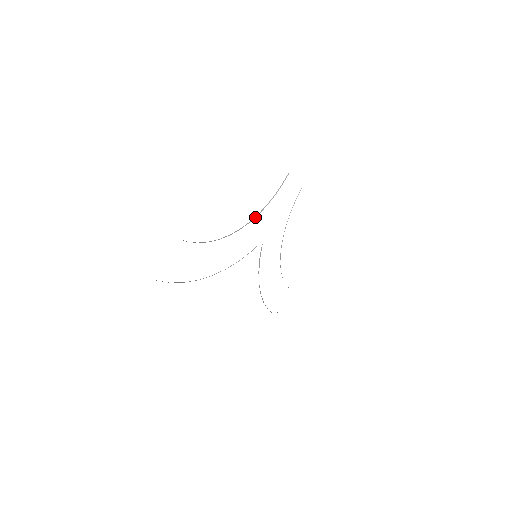
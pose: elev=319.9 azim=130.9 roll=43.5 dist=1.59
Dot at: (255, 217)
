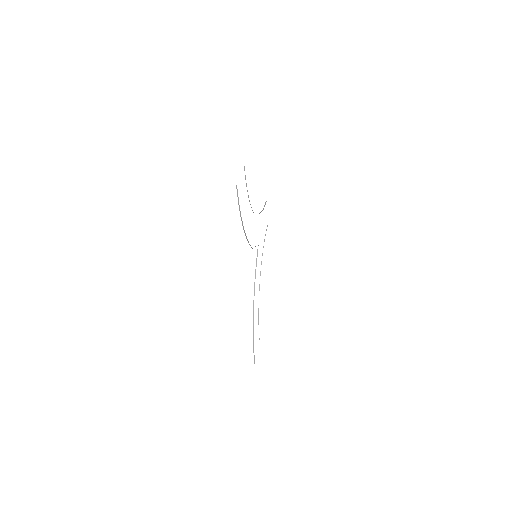
Dot at: (259, 213)
